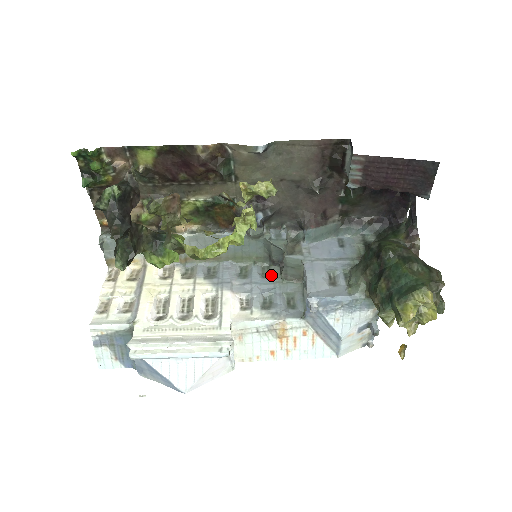
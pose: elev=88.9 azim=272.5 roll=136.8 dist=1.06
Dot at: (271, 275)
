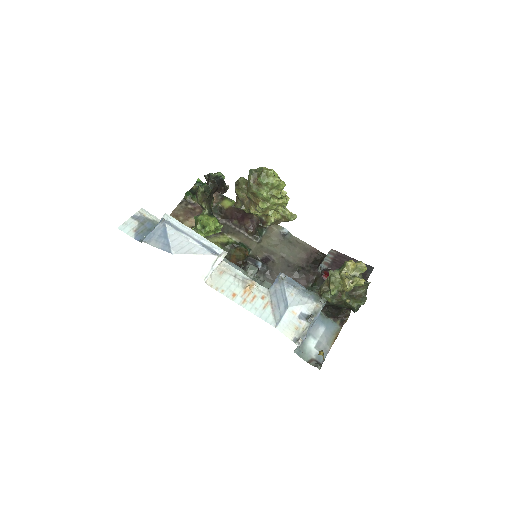
Dot at: occluded
